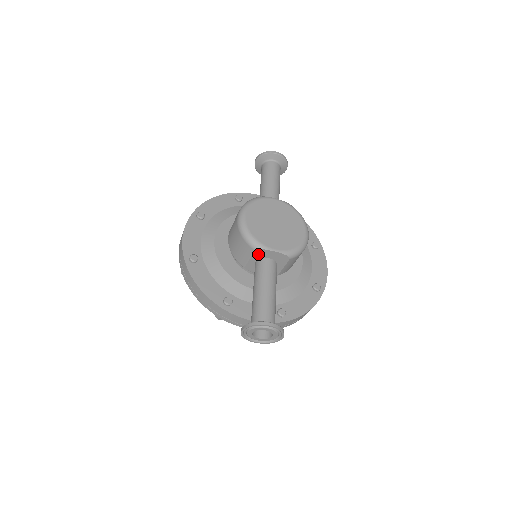
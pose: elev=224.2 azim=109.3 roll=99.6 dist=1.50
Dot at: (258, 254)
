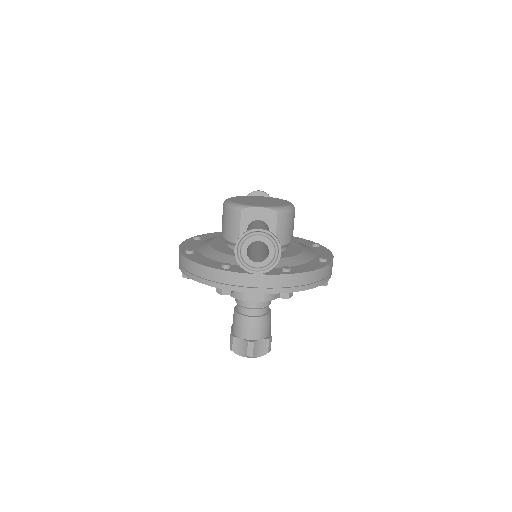
Dot at: (246, 217)
